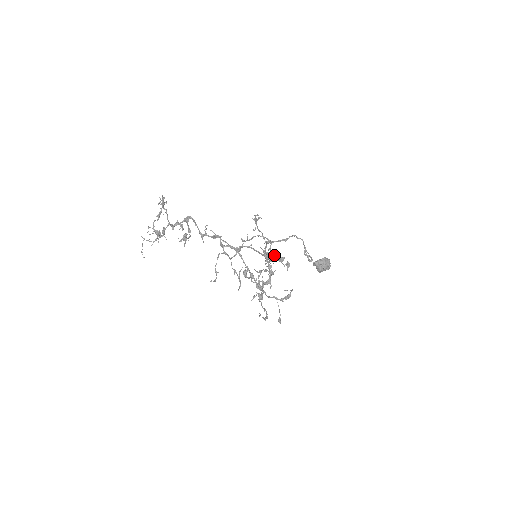
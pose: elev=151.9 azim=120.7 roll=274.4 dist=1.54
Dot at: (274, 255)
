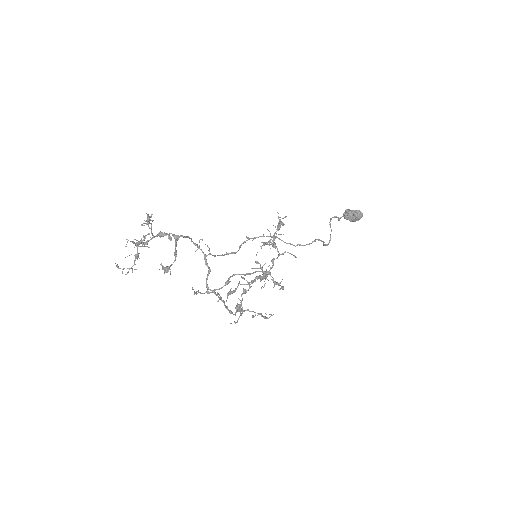
Dot at: occluded
